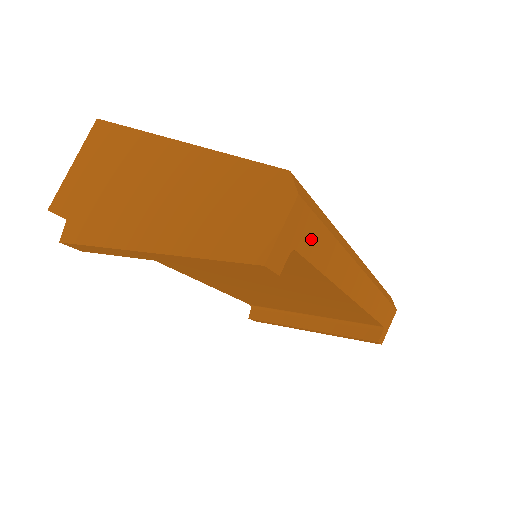
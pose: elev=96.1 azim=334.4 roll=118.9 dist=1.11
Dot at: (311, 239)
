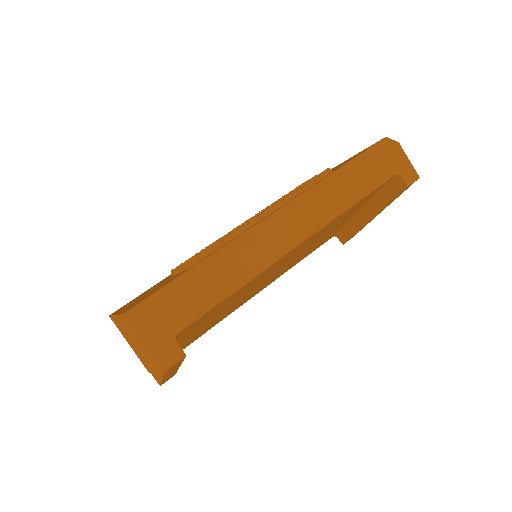
Dot at: (183, 312)
